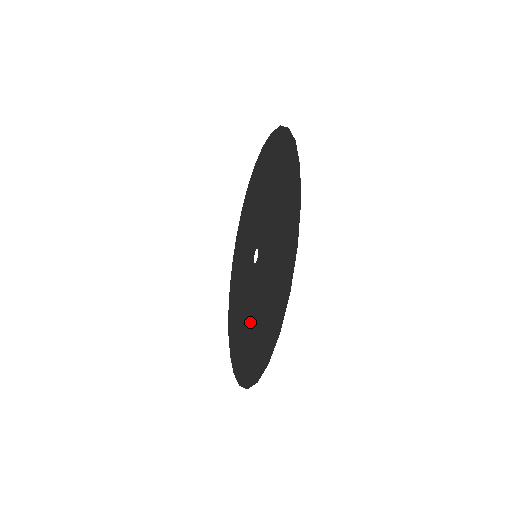
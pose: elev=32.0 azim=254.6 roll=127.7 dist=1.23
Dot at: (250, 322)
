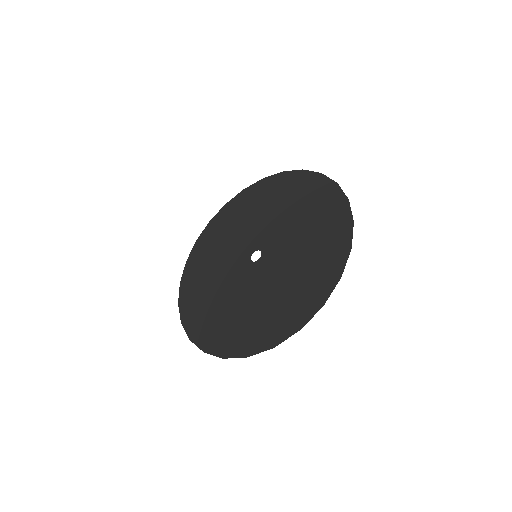
Dot at: (237, 306)
